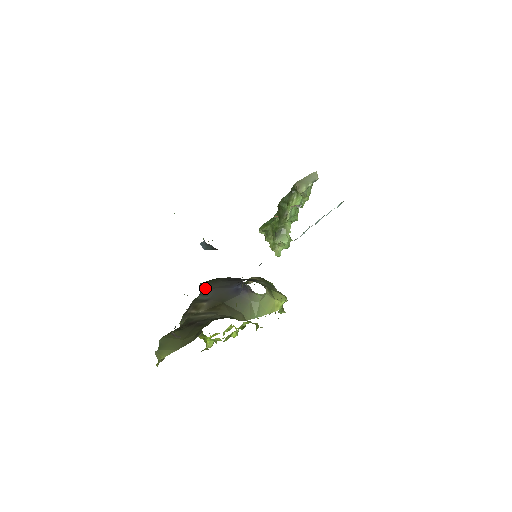
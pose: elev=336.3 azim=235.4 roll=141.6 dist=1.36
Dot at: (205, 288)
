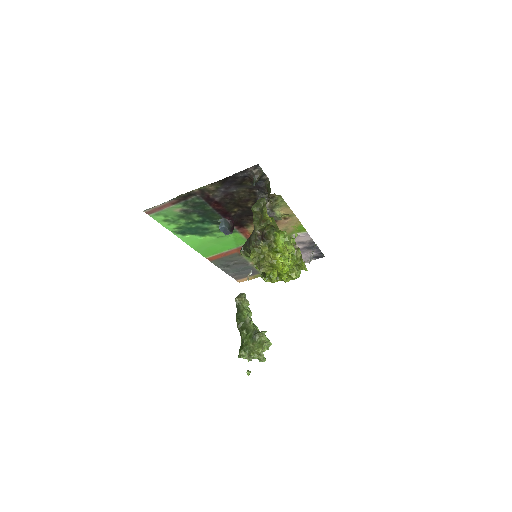
Dot at: (246, 241)
